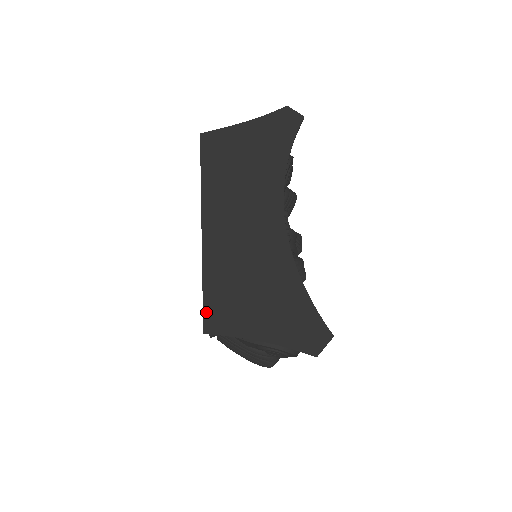
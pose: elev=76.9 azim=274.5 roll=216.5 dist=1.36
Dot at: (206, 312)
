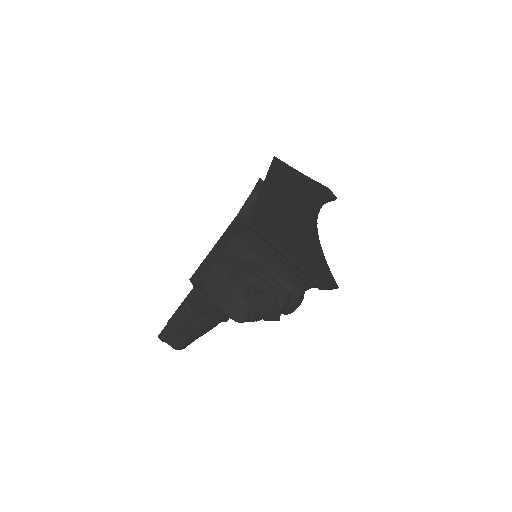
Dot at: (254, 215)
